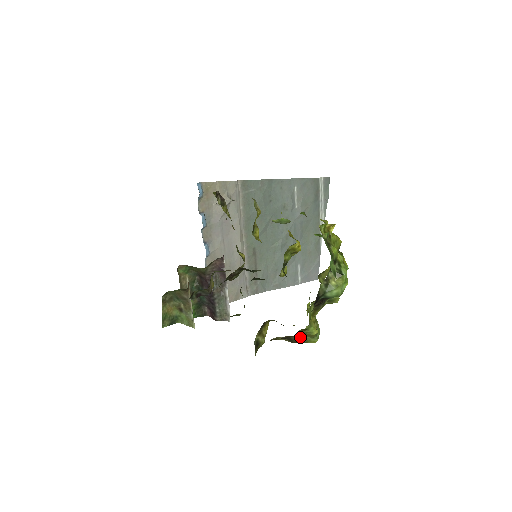
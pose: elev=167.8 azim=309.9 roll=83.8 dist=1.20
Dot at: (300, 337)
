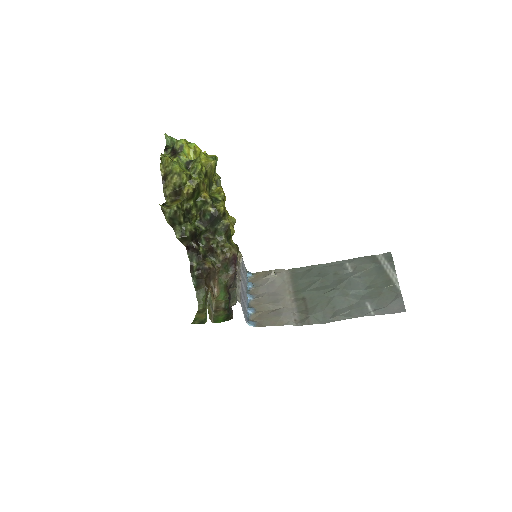
Dot at: (169, 171)
